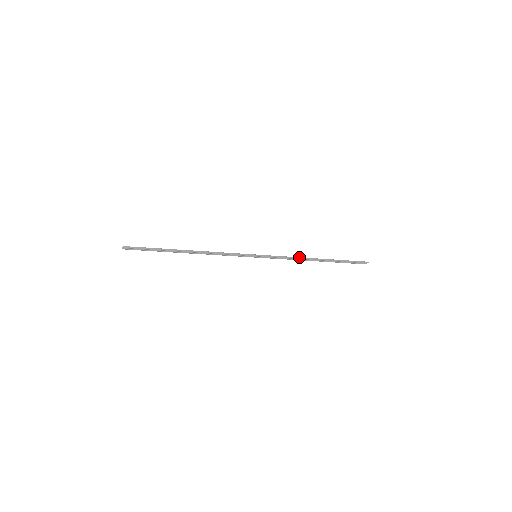
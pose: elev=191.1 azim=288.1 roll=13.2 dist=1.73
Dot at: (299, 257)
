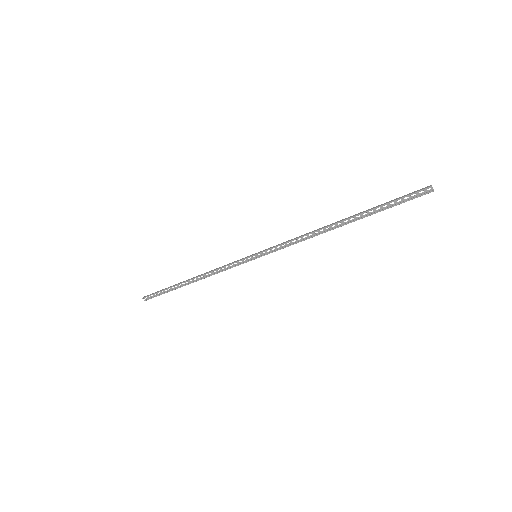
Dot at: (309, 232)
